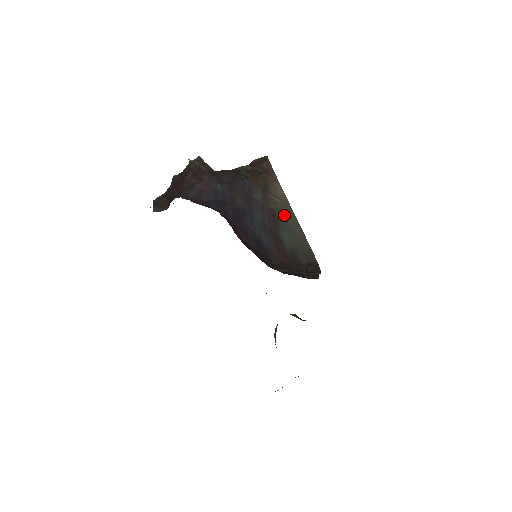
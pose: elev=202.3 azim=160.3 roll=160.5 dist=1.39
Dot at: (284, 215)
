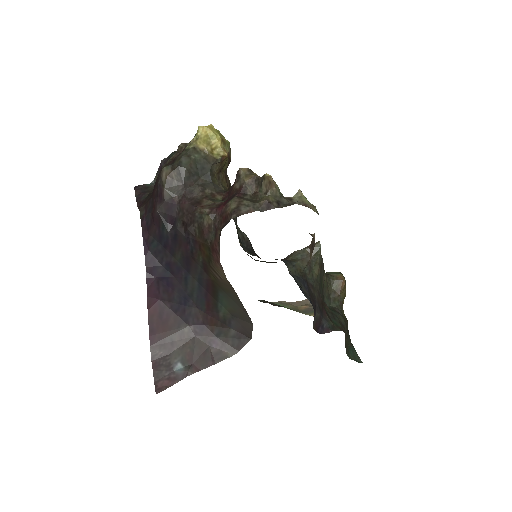
Dot at: (225, 290)
